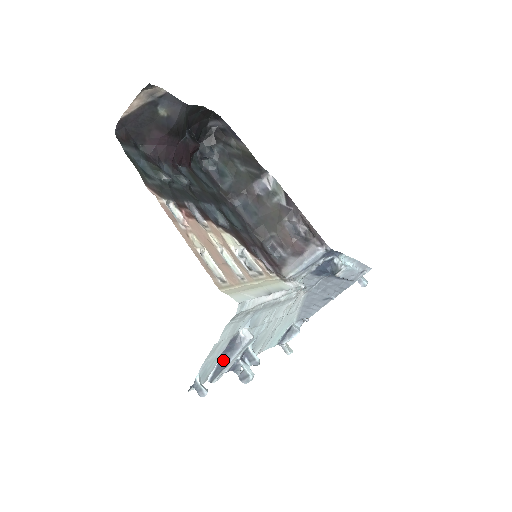
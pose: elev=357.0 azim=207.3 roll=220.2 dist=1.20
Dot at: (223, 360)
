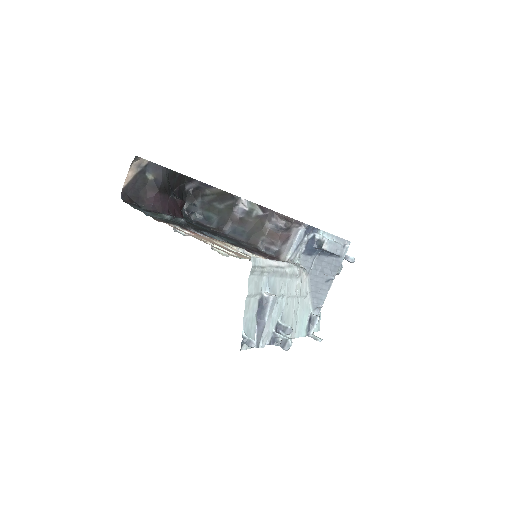
Dot at: (260, 322)
